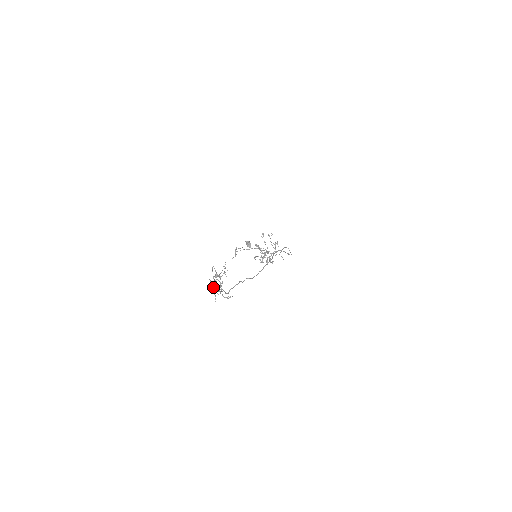
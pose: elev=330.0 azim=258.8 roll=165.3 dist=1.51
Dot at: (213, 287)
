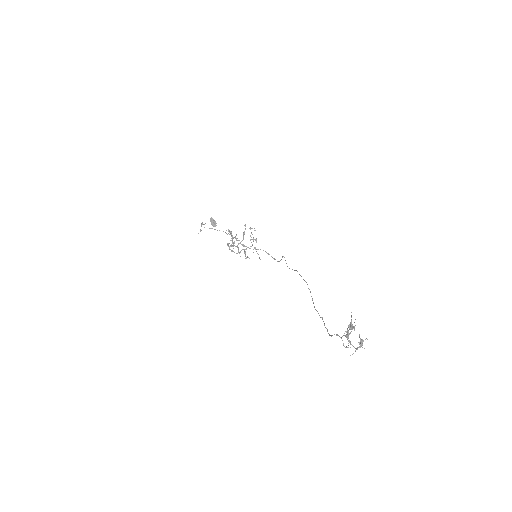
Dot at: (361, 345)
